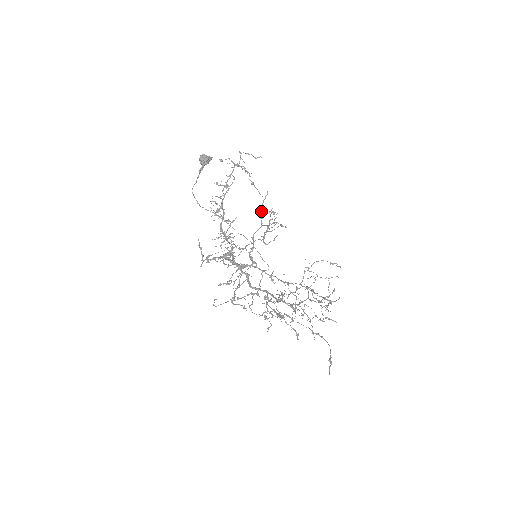
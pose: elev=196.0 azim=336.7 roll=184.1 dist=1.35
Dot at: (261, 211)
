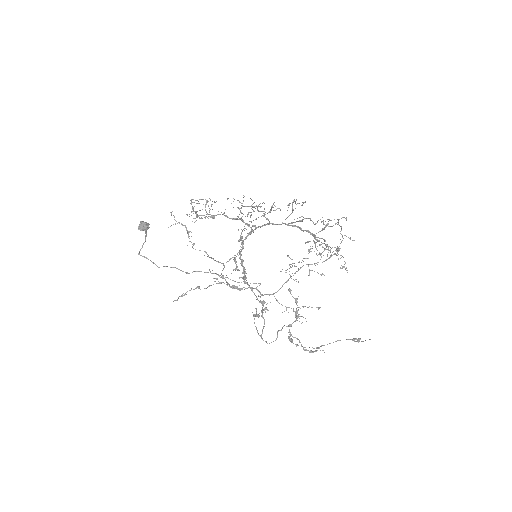
Dot at: occluded
